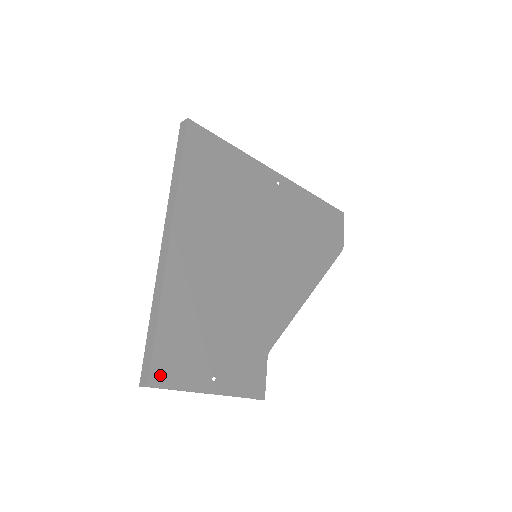
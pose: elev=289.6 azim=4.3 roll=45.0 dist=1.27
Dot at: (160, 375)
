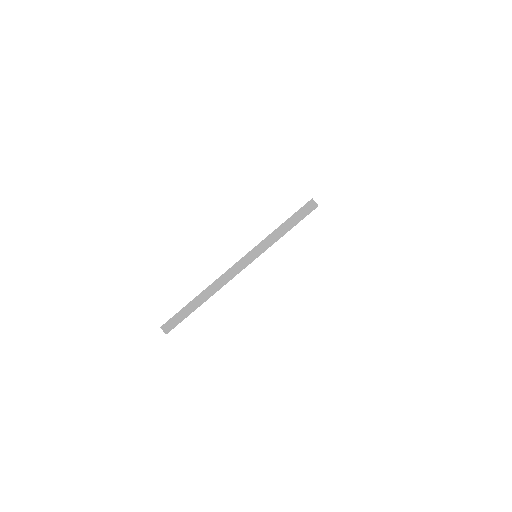
Dot at: occluded
